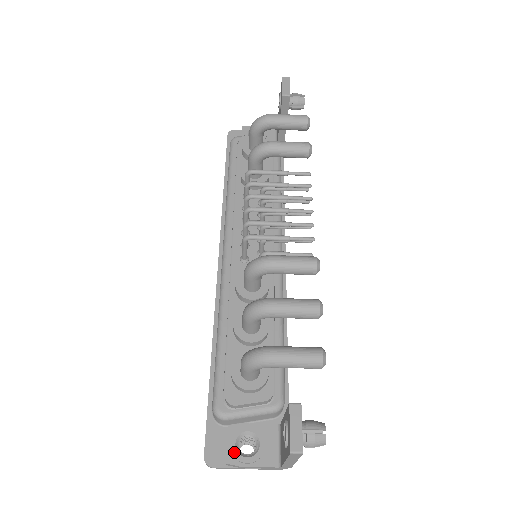
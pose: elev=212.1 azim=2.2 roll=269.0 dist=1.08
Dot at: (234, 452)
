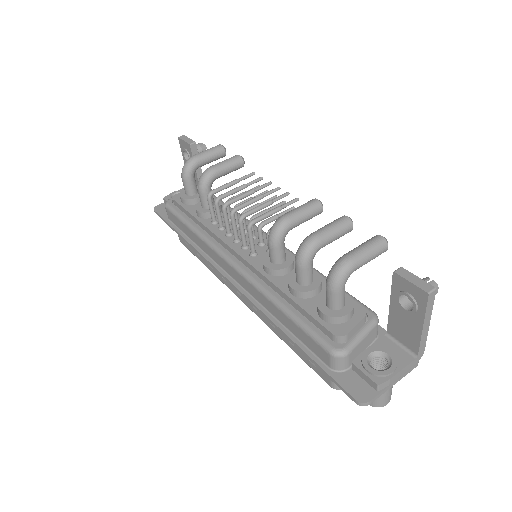
Dot at: (376, 373)
